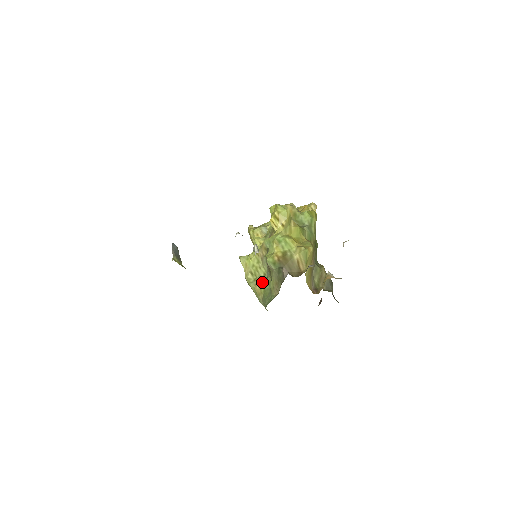
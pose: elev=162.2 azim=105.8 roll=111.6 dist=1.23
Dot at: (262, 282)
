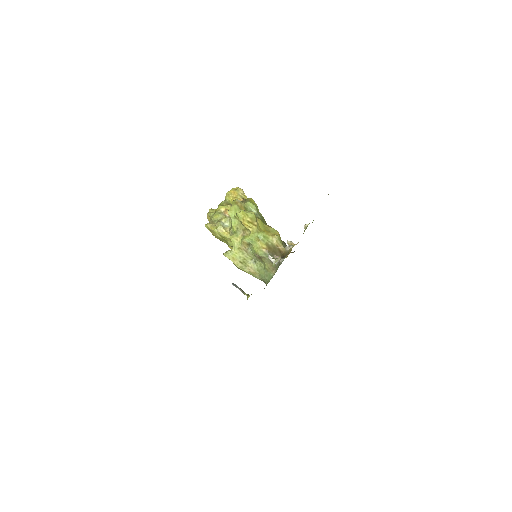
Dot at: (253, 266)
